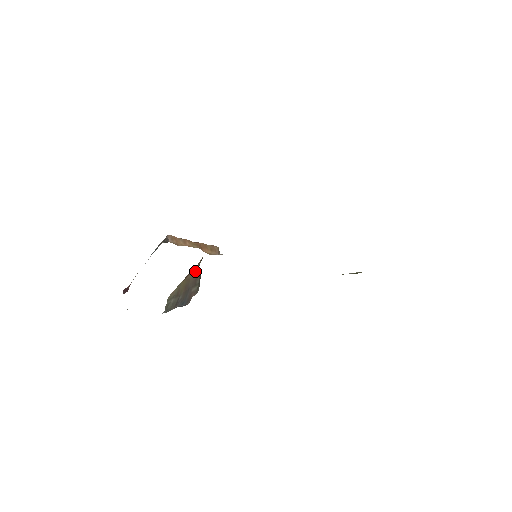
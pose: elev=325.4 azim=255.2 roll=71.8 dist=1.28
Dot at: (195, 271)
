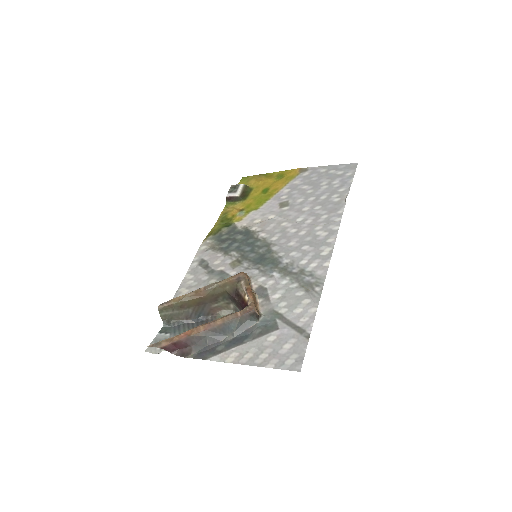
Dot at: (214, 292)
